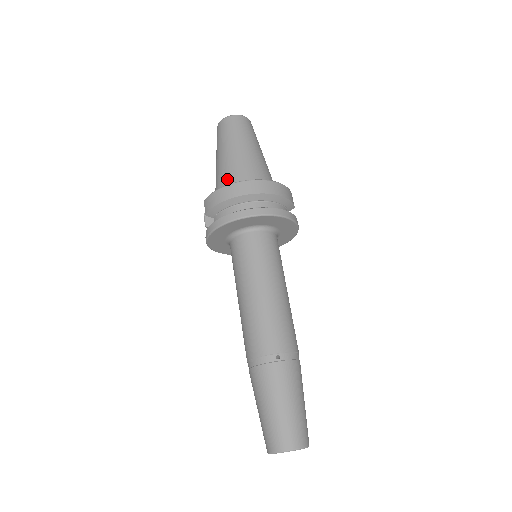
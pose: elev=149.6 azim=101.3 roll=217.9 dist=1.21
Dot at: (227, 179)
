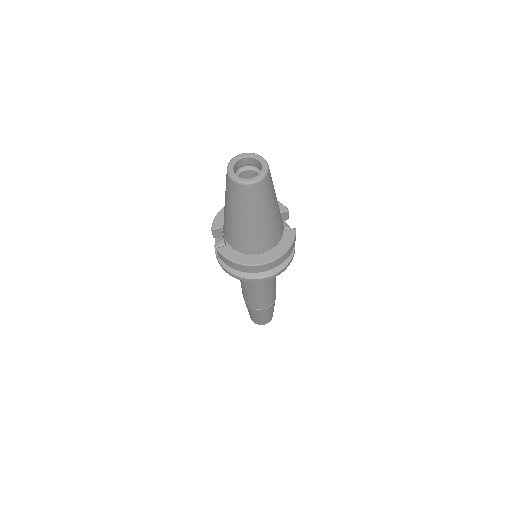
Dot at: (240, 243)
